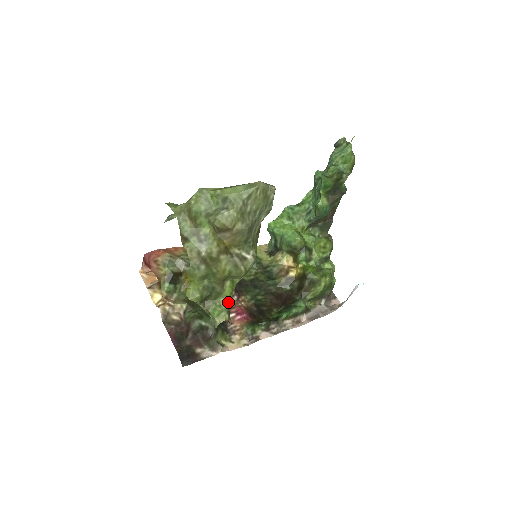
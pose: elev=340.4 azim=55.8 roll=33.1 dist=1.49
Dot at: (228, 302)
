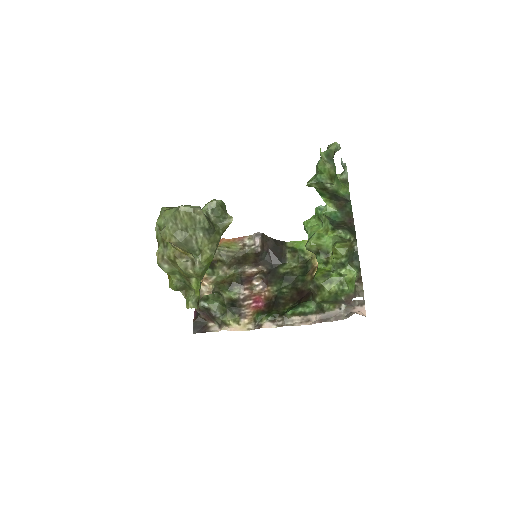
Dot at: (197, 294)
